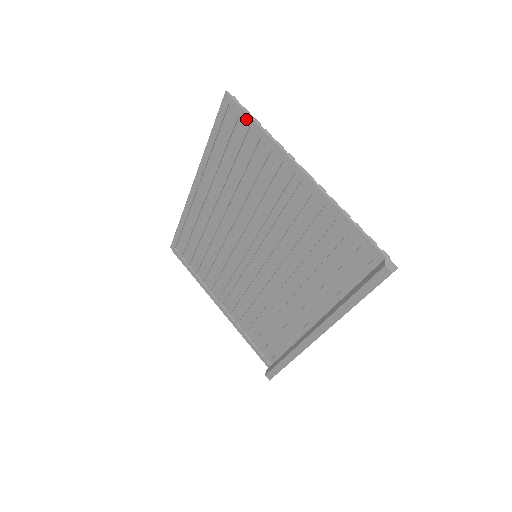
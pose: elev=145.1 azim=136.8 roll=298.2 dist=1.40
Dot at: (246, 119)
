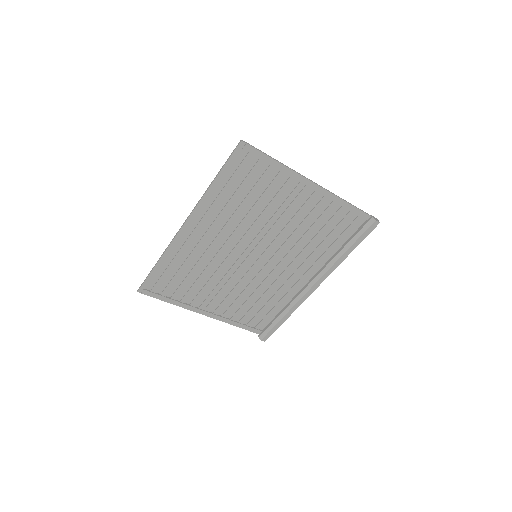
Dot at: (263, 158)
